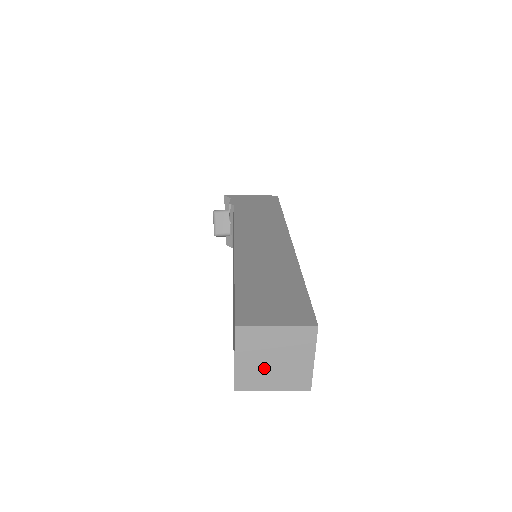
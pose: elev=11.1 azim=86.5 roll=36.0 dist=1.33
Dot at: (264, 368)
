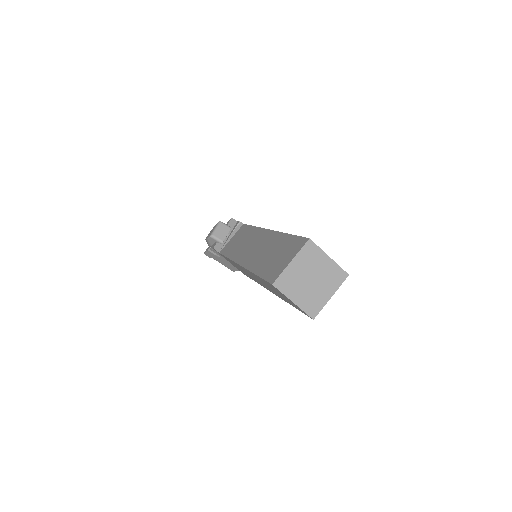
Dot at: (301, 281)
